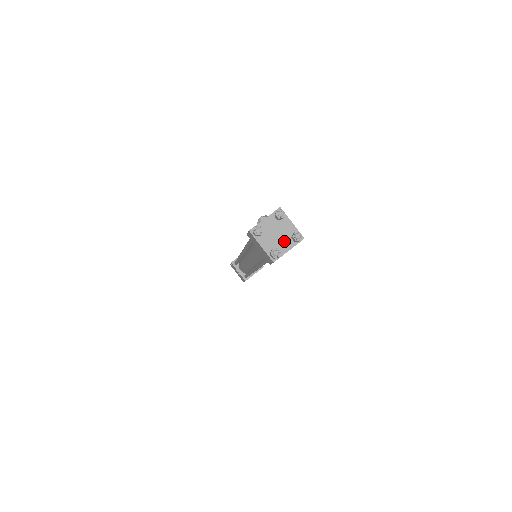
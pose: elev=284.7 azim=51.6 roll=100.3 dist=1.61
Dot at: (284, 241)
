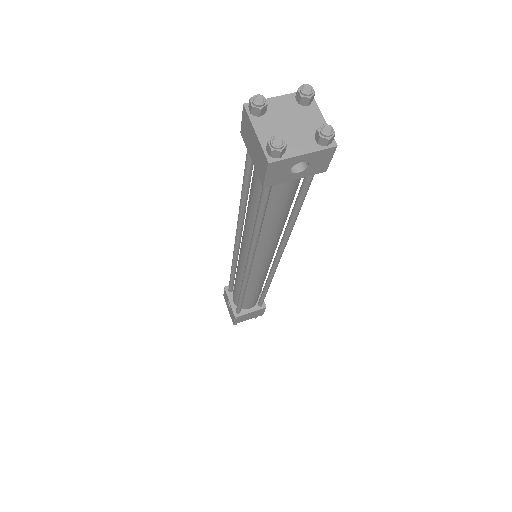
Dot at: (299, 138)
